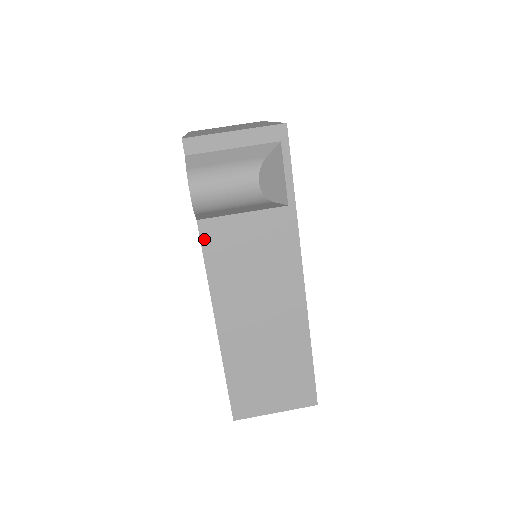
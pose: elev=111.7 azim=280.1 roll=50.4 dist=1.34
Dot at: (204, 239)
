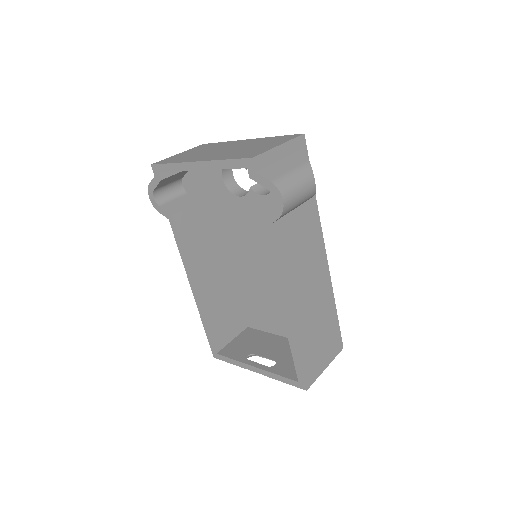
Dot at: (274, 241)
